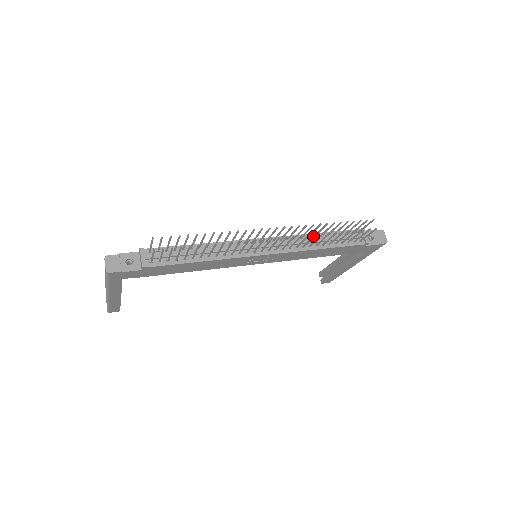
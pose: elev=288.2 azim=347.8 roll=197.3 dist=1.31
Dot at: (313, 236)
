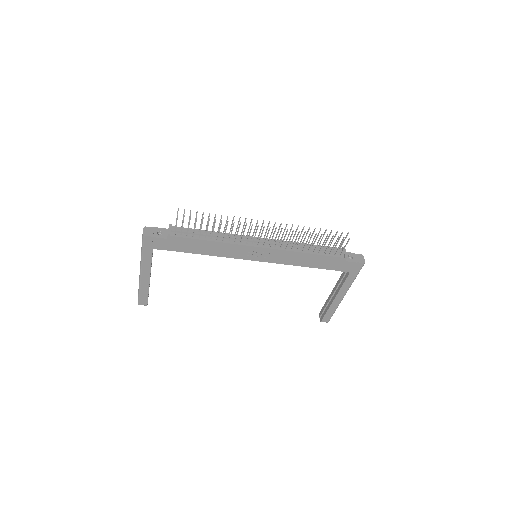
Dot at: (297, 234)
